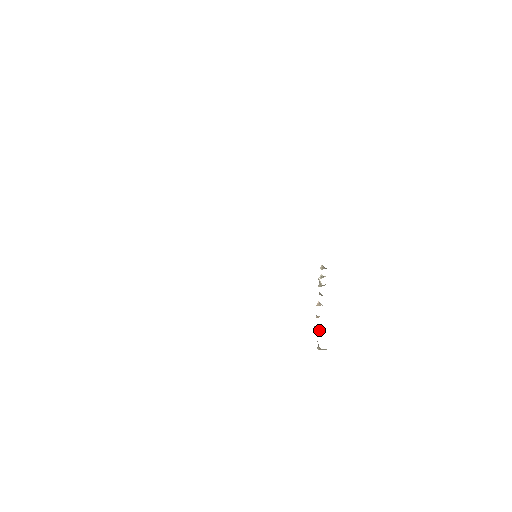
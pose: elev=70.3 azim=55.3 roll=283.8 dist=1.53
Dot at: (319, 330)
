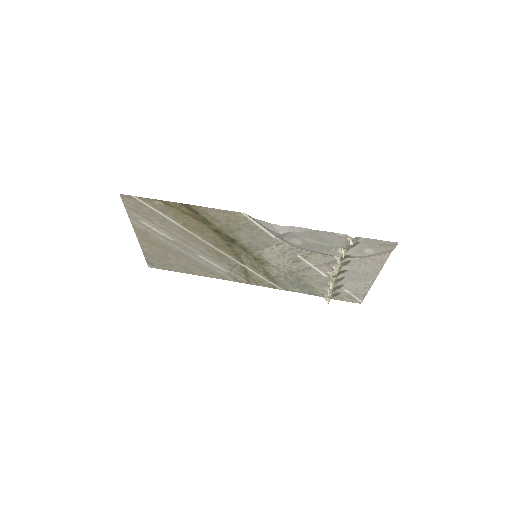
Dot at: (344, 249)
